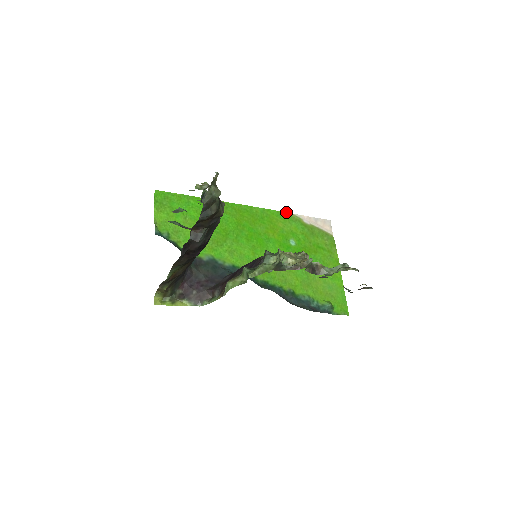
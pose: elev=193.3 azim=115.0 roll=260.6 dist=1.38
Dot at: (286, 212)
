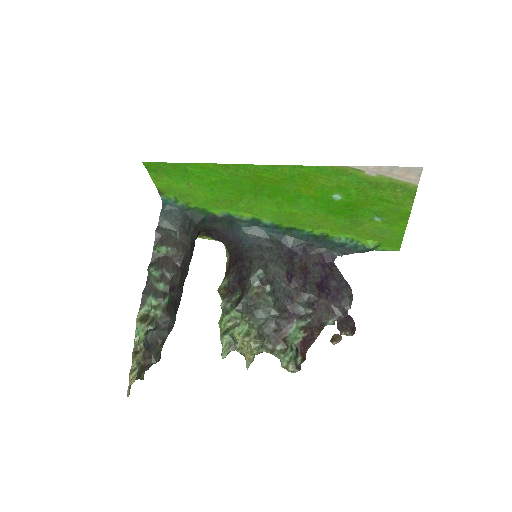
Dot at: occluded
